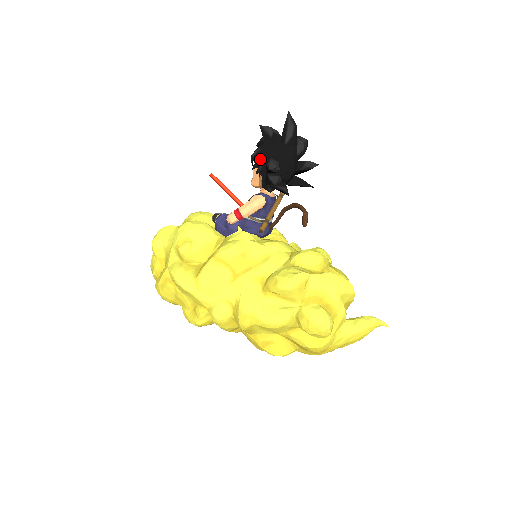
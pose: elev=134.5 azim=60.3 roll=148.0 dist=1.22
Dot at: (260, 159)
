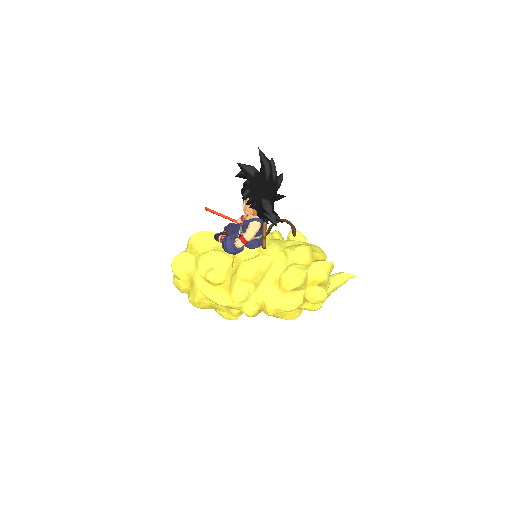
Dot at: (253, 200)
